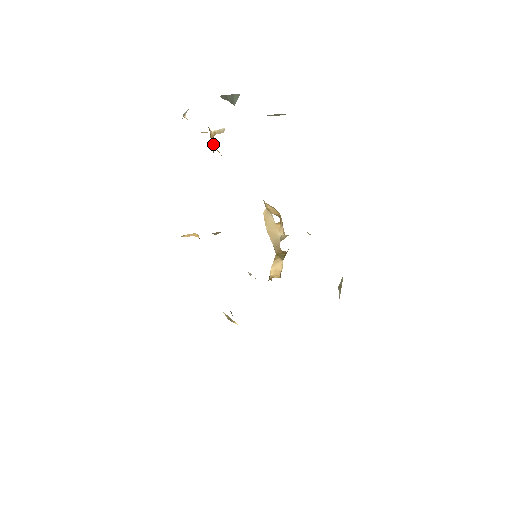
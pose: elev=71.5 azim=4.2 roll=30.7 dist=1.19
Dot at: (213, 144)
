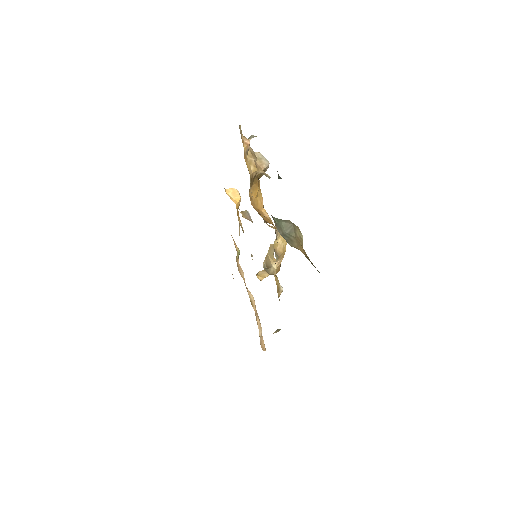
Dot at: occluded
